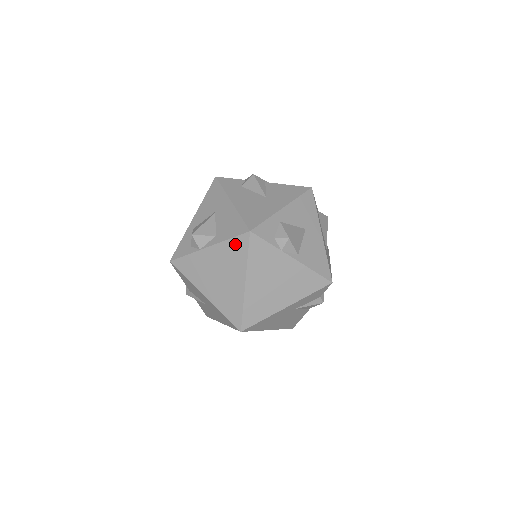
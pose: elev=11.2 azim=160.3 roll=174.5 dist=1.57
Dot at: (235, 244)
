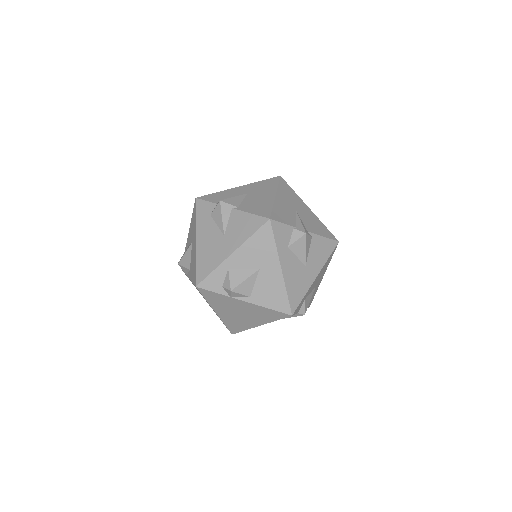
Dot at: occluded
